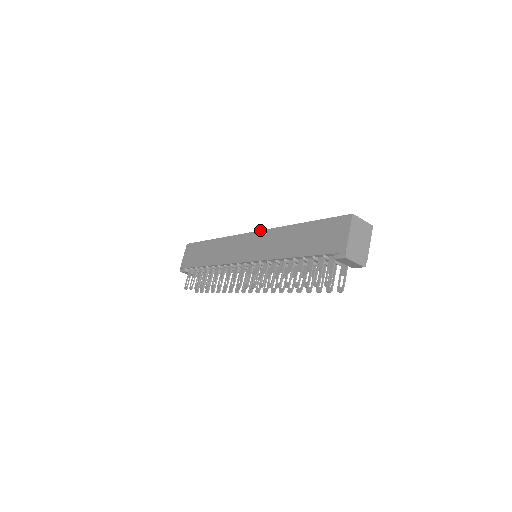
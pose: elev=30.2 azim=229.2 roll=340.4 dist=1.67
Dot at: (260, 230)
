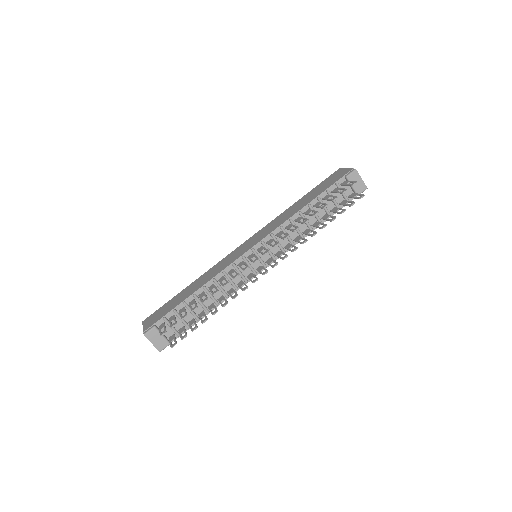
Dot at: (255, 233)
